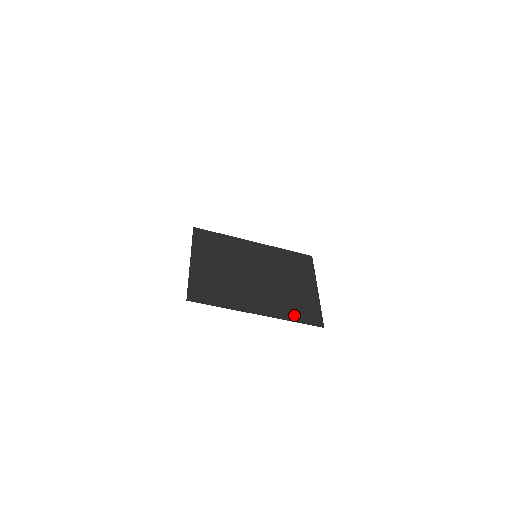
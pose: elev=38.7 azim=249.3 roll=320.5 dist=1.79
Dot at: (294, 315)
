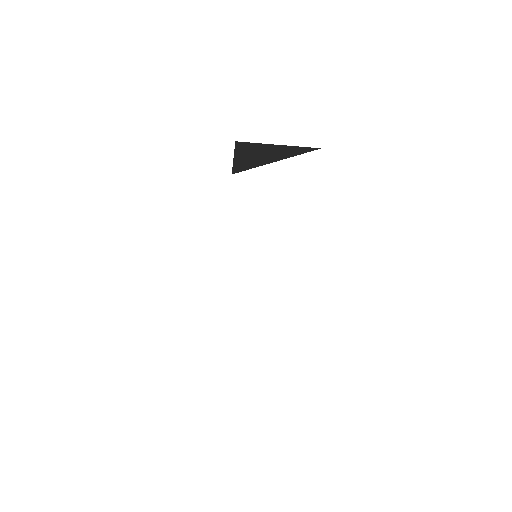
Dot at: occluded
